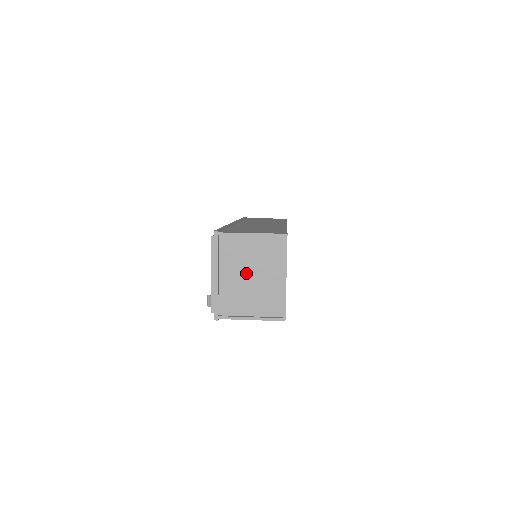
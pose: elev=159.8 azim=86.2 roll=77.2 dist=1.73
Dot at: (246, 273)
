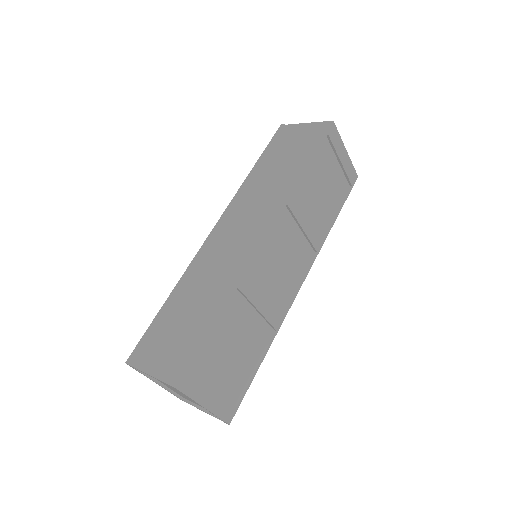
Dot at: (175, 389)
